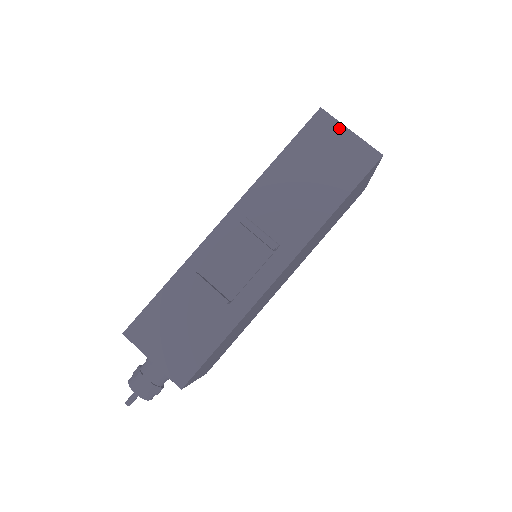
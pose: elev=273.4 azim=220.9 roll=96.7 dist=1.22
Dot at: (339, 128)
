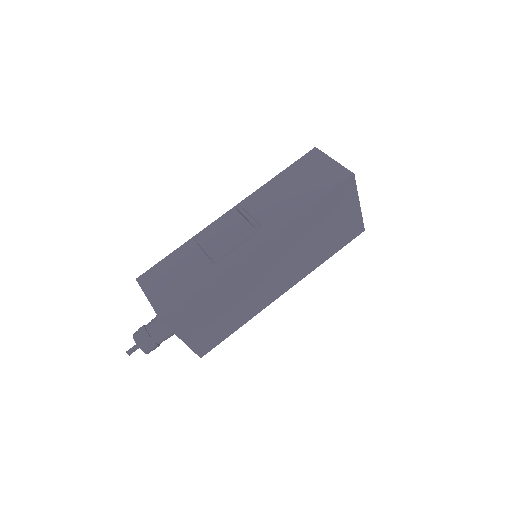
Dot at: (325, 158)
